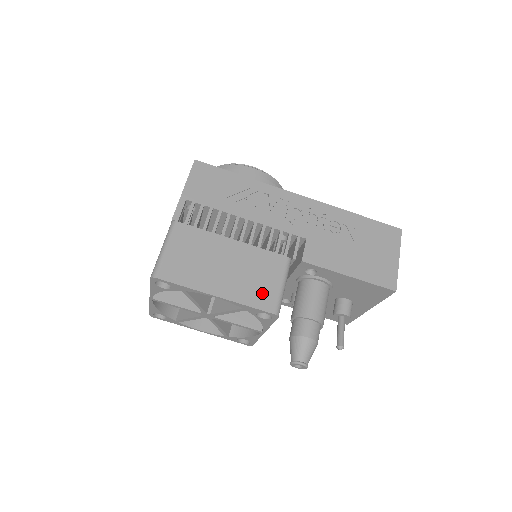
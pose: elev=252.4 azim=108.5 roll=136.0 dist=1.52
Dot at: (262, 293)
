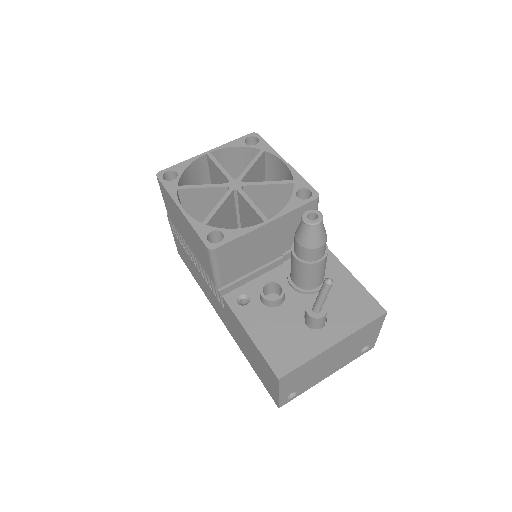
Dot at: occluded
